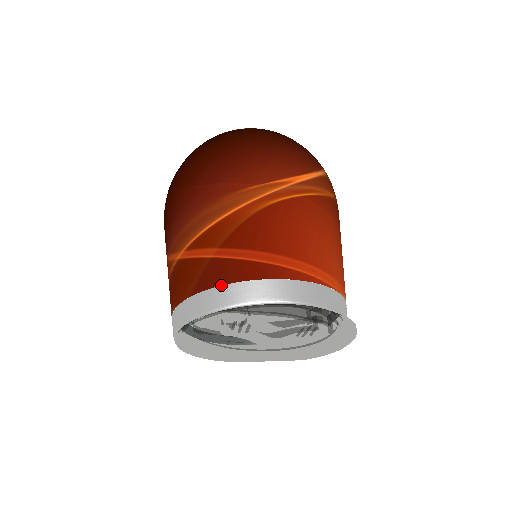
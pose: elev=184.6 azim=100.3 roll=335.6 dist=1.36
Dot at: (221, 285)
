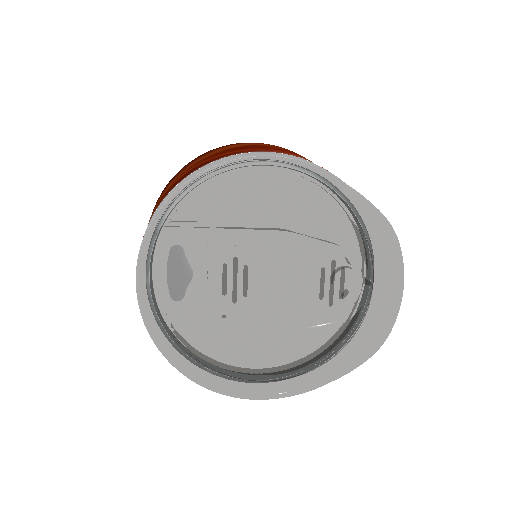
Dot at: (198, 169)
